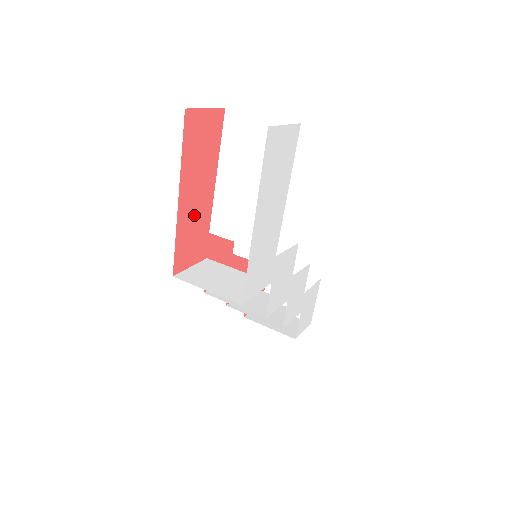
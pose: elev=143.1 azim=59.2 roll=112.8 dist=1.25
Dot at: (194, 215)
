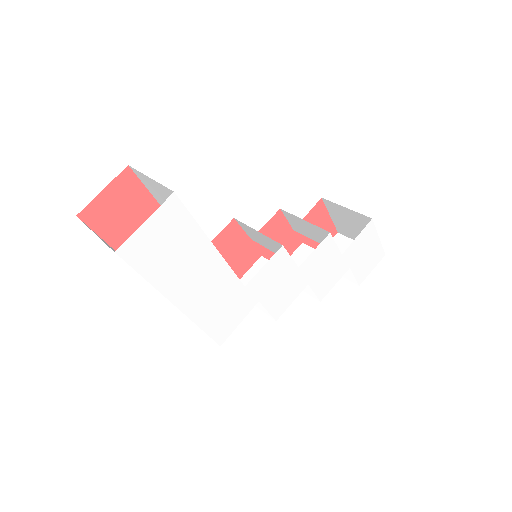
Dot at: occluded
